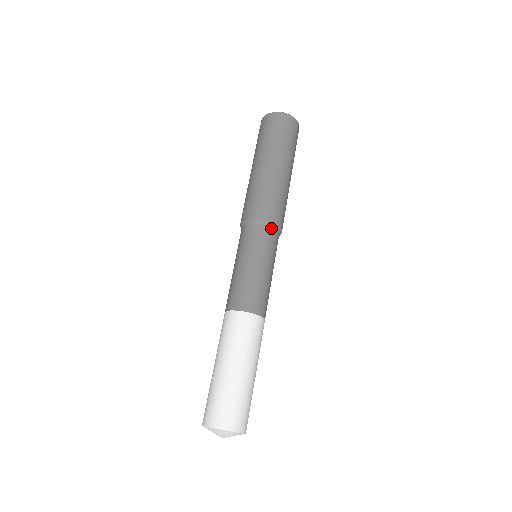
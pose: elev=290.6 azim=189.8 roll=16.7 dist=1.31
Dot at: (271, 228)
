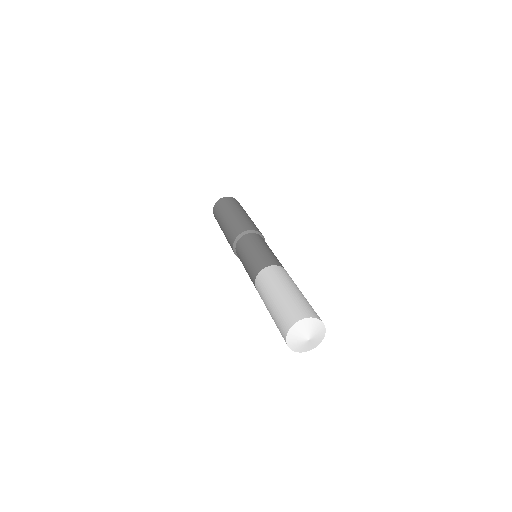
Dot at: occluded
